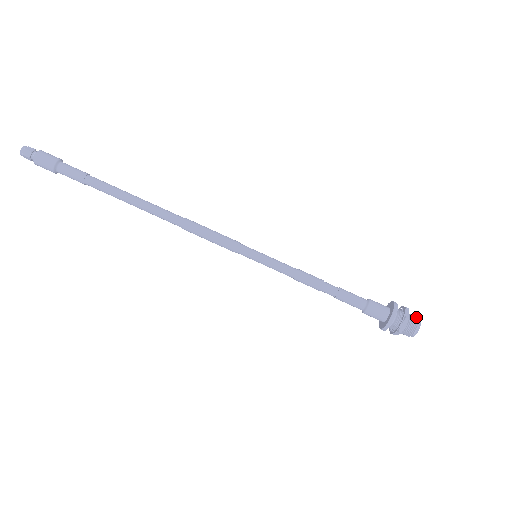
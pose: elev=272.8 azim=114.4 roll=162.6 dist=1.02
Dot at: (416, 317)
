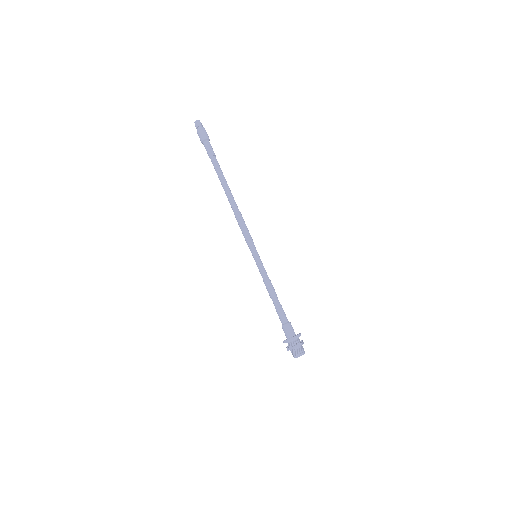
Dot at: (302, 351)
